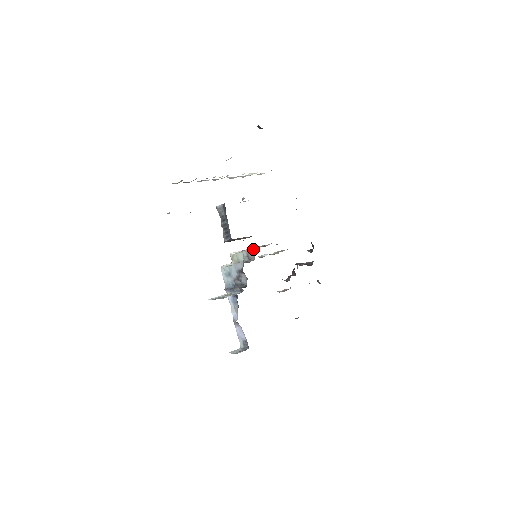
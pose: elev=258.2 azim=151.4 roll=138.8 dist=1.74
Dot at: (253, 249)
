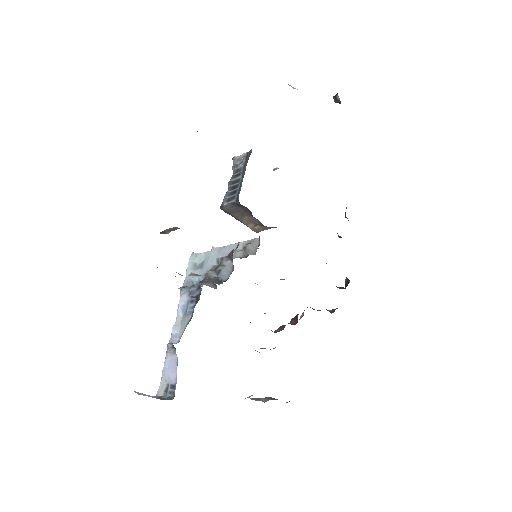
Dot at: occluded
